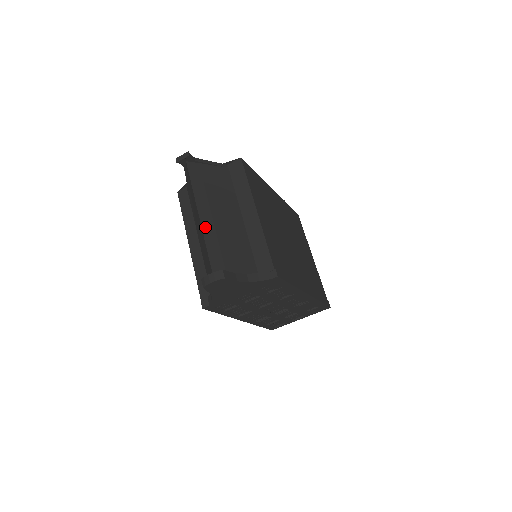
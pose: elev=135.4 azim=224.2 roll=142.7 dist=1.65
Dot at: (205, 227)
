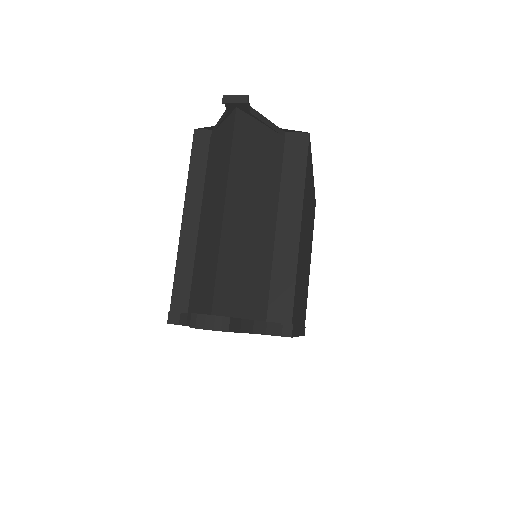
Dot at: (226, 230)
